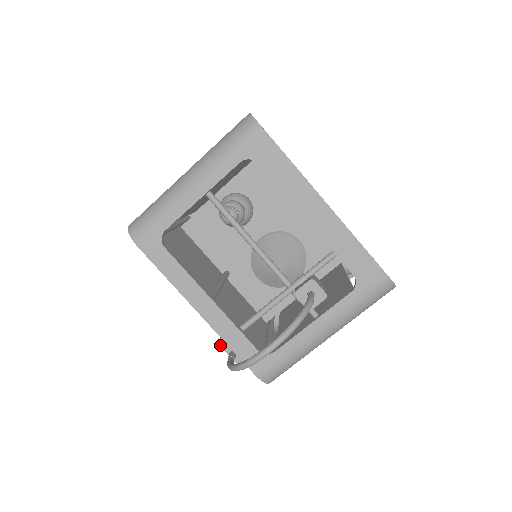
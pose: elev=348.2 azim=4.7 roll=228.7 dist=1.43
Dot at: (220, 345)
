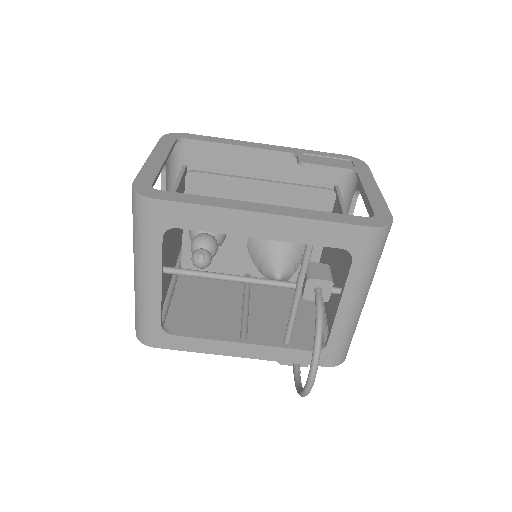
Dot at: (280, 364)
